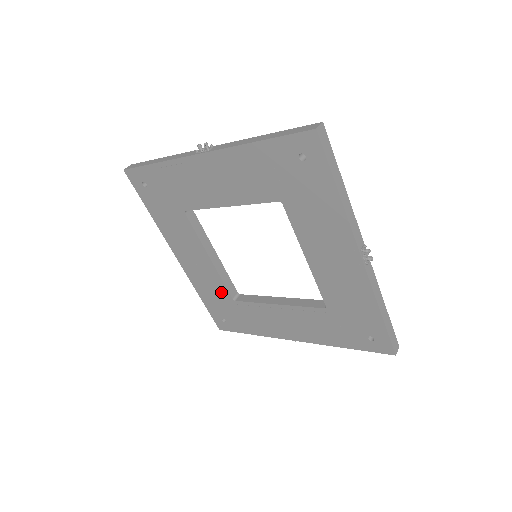
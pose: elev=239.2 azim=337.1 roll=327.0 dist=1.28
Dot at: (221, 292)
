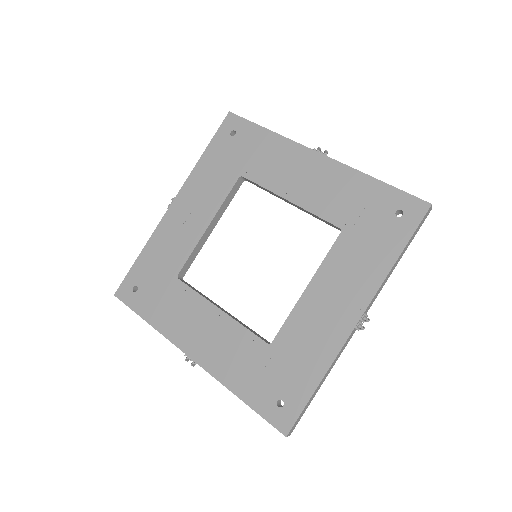
Dot at: (174, 261)
